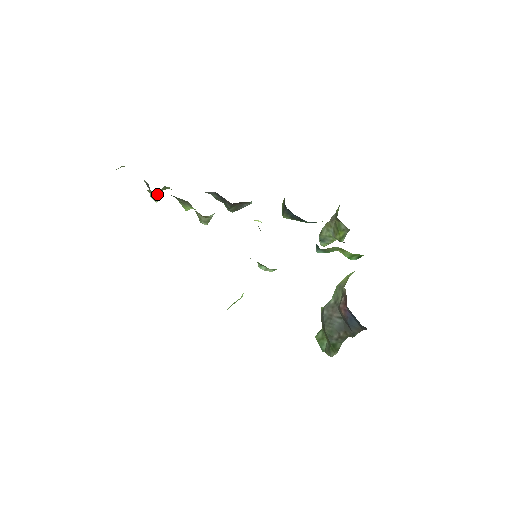
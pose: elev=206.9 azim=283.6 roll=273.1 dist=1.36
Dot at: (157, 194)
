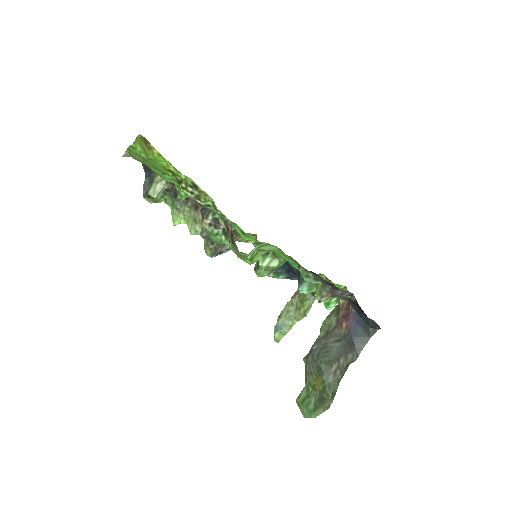
Dot at: (161, 187)
